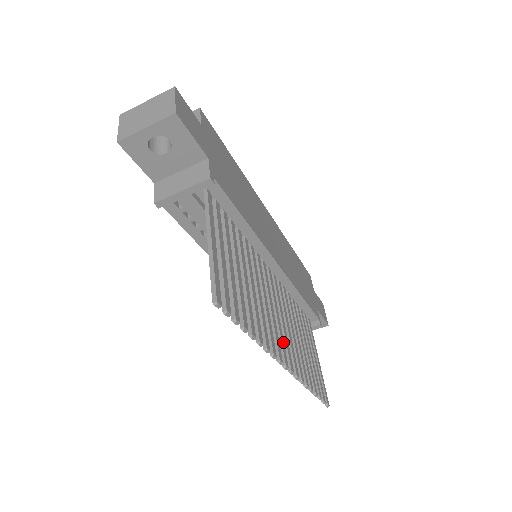
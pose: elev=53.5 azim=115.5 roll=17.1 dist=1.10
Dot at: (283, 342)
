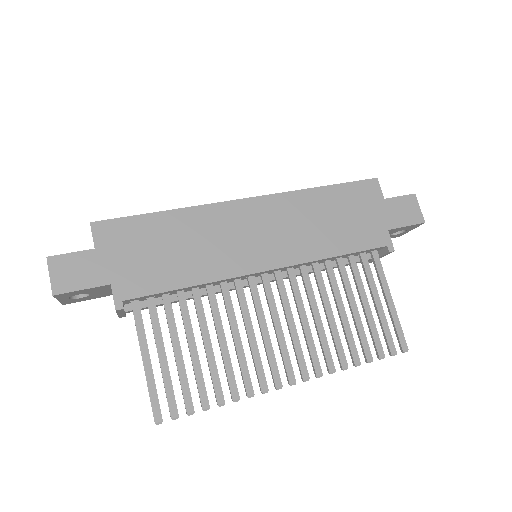
Dot at: (287, 357)
